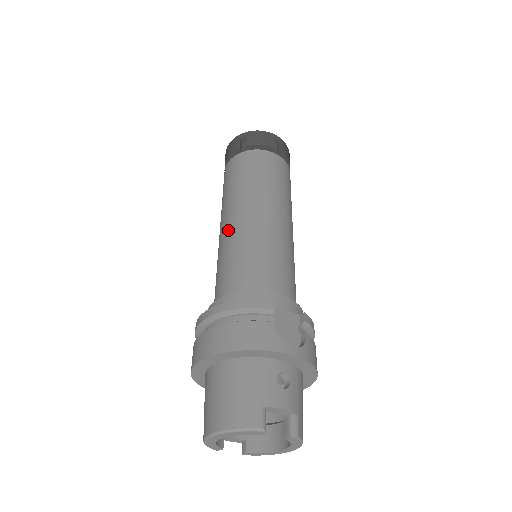
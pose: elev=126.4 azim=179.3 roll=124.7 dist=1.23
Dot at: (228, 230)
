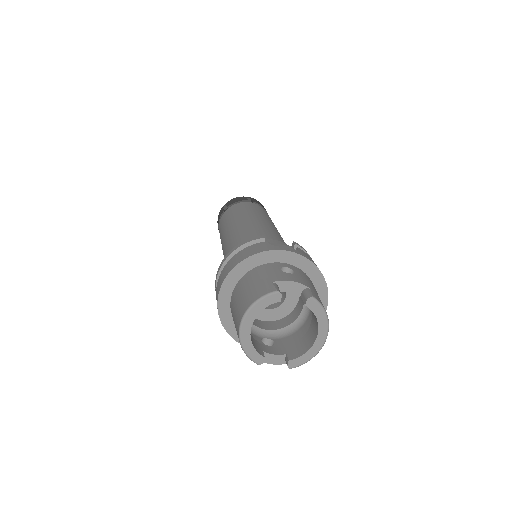
Dot at: (226, 242)
